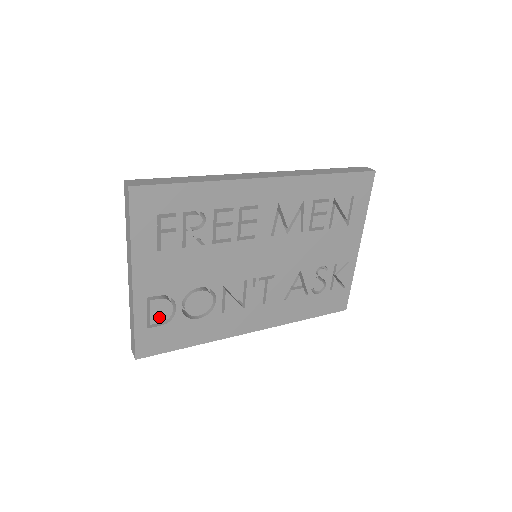
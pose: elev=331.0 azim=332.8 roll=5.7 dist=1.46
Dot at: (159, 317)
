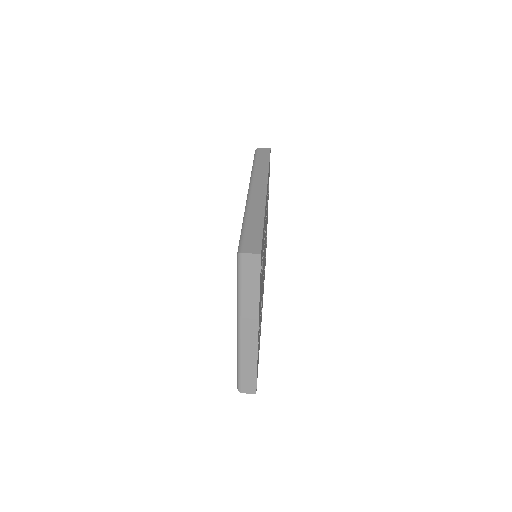
Dot at: (258, 347)
